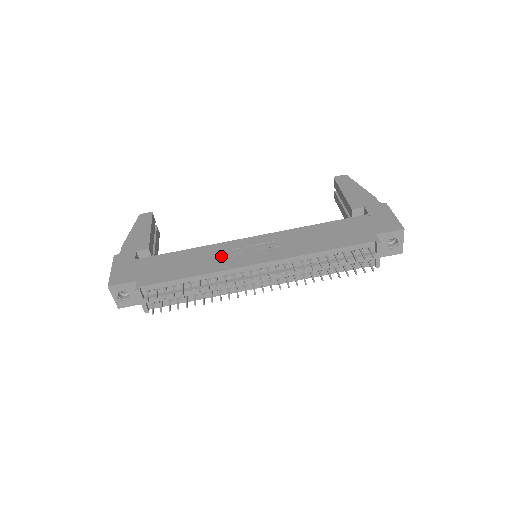
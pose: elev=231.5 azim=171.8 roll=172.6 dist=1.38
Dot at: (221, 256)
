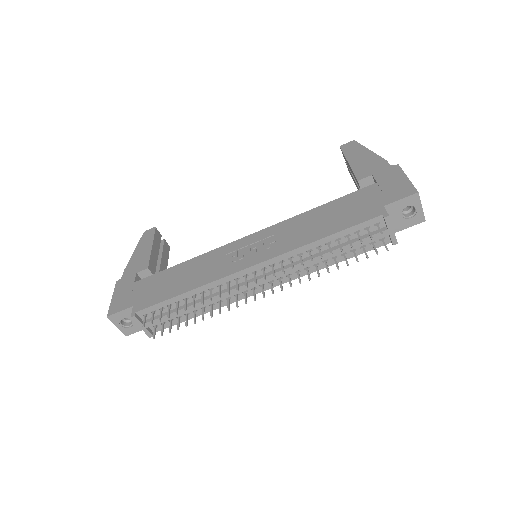
Dot at: (215, 264)
